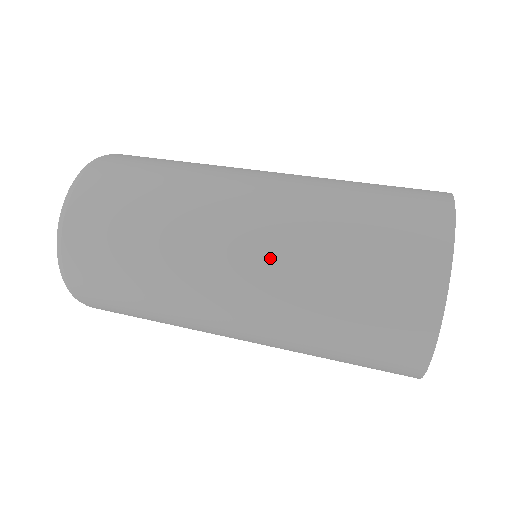
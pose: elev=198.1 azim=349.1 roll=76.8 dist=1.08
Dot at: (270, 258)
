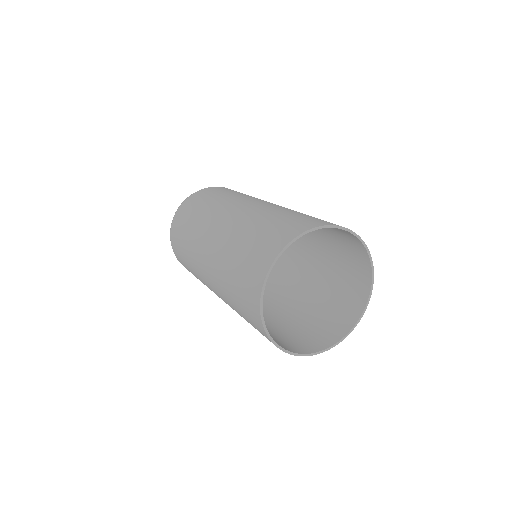
Dot at: (215, 280)
